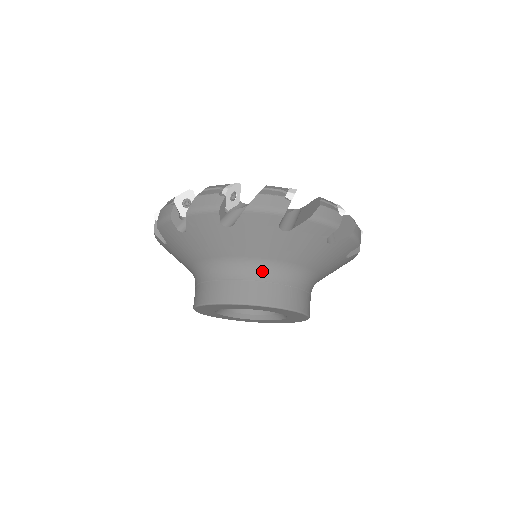
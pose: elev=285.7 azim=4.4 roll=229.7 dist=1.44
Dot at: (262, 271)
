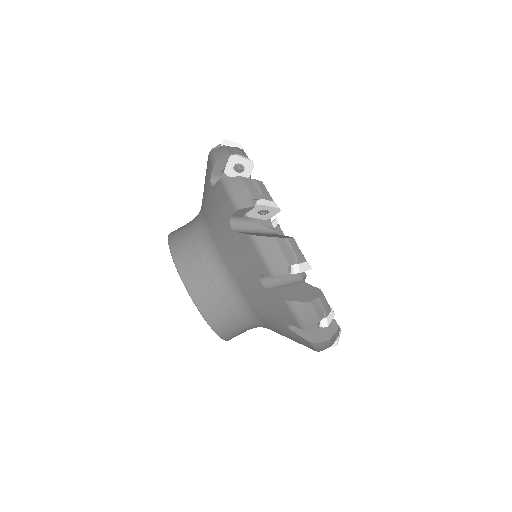
Dot at: (207, 248)
